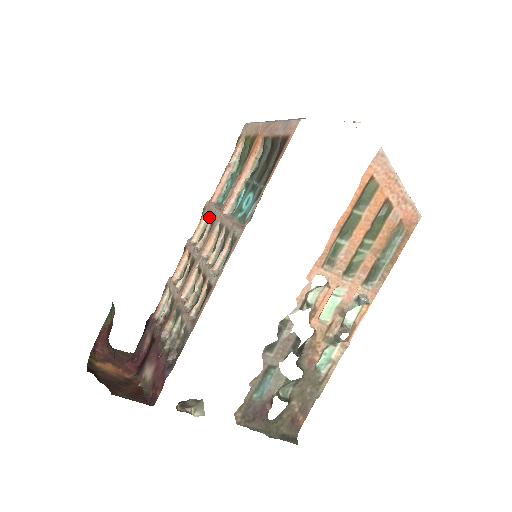
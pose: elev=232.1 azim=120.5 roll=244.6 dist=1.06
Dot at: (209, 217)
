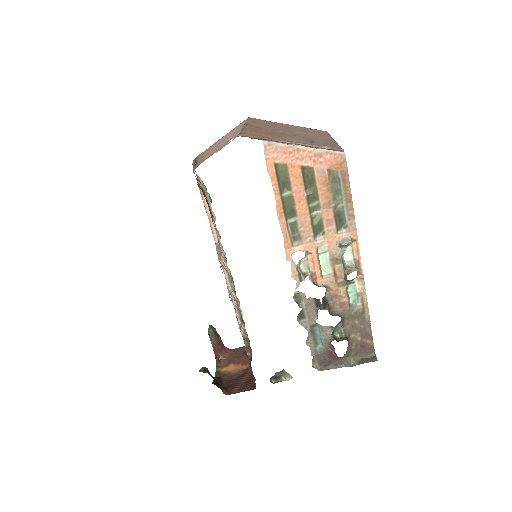
Dot at: occluded
